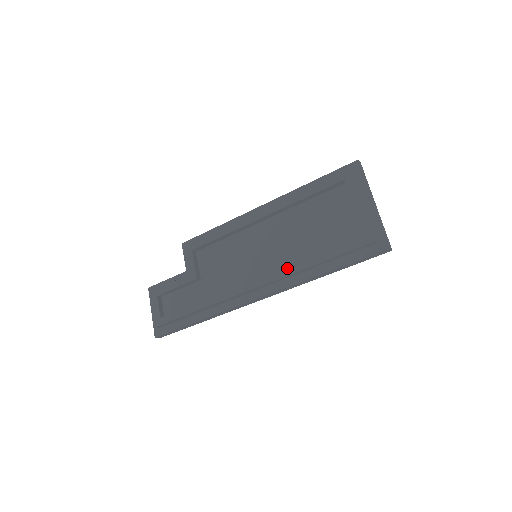
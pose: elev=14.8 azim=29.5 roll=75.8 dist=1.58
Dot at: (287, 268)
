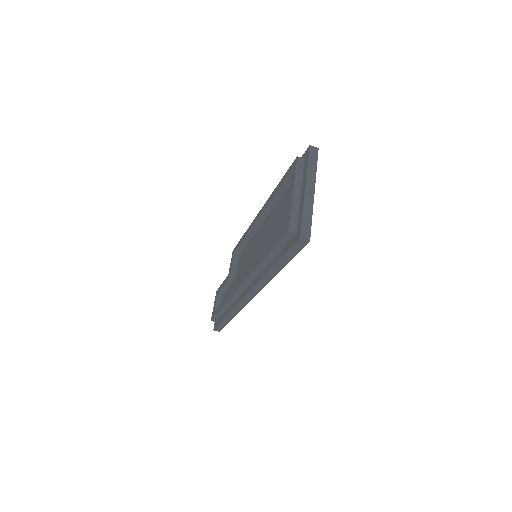
Dot at: (254, 265)
